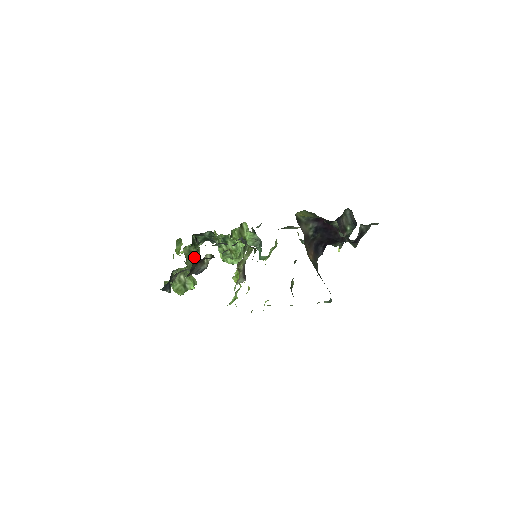
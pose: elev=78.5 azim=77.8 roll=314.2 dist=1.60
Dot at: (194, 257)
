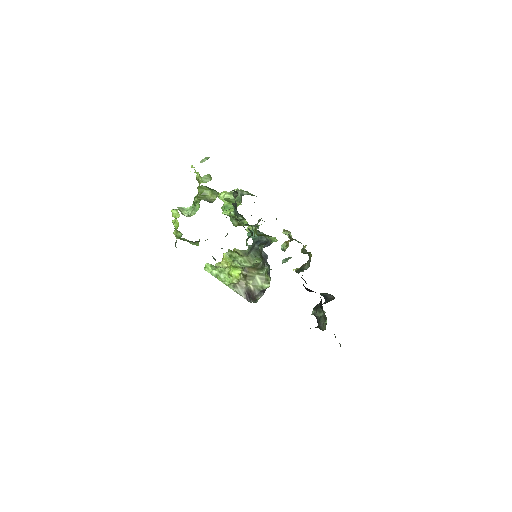
Dot at: occluded
